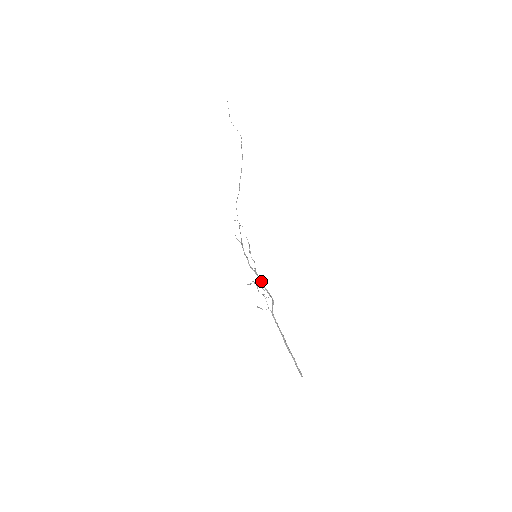
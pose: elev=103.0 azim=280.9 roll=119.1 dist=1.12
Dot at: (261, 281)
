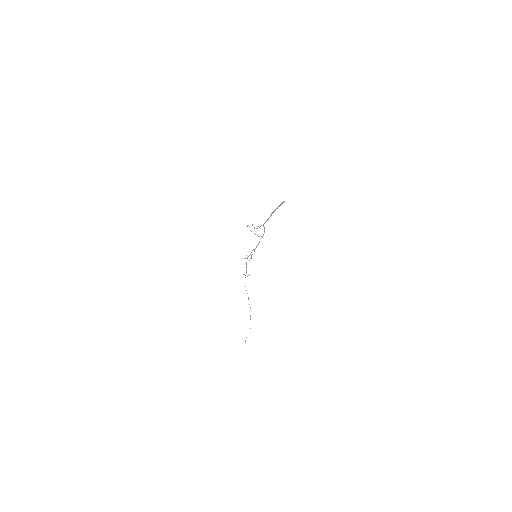
Dot at: occluded
